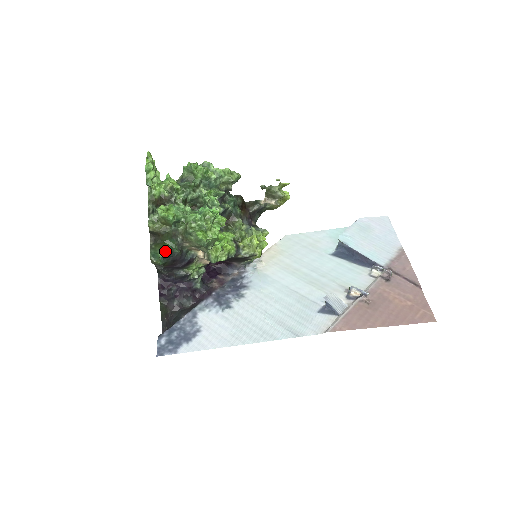
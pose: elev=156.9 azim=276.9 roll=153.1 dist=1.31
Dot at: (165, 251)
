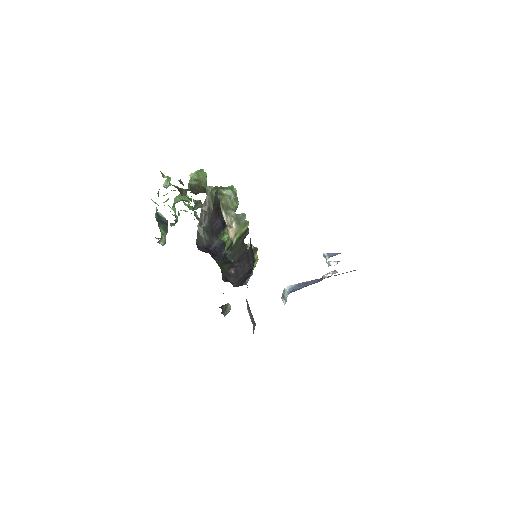
Dot at: occluded
